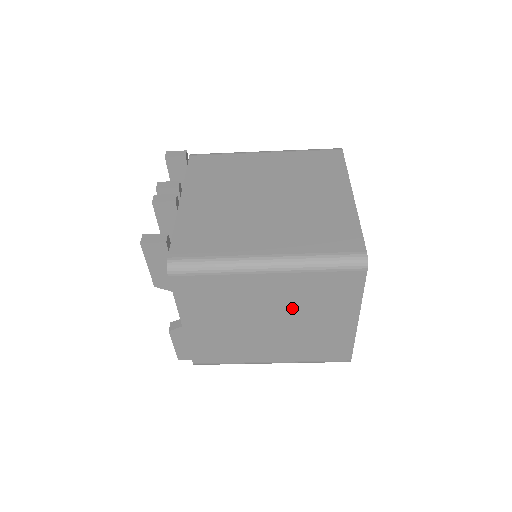
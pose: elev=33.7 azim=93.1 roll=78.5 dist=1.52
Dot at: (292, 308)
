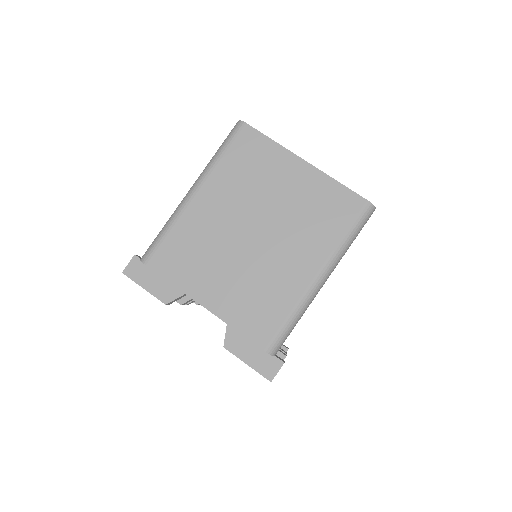
Dot at: (249, 202)
